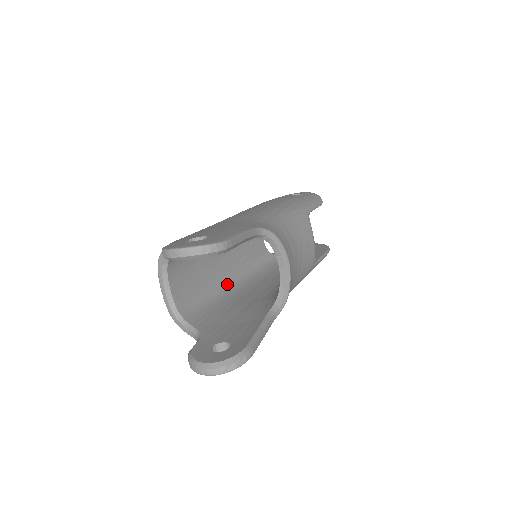
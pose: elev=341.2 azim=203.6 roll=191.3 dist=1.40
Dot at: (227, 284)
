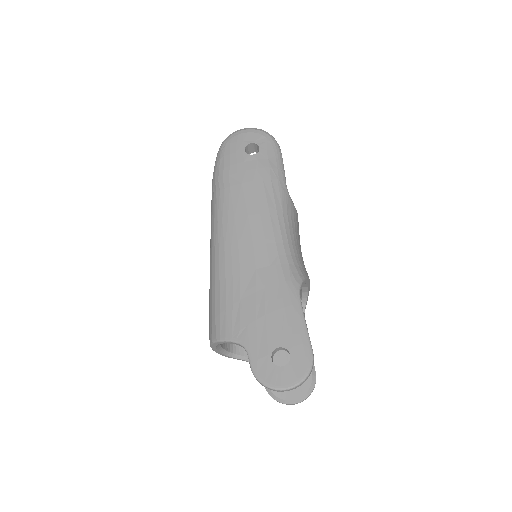
Dot at: occluded
